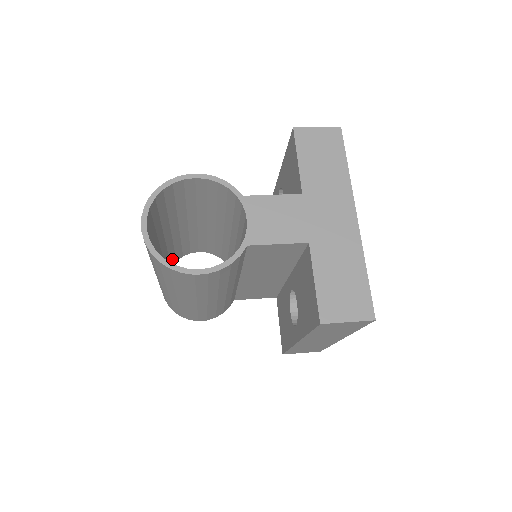
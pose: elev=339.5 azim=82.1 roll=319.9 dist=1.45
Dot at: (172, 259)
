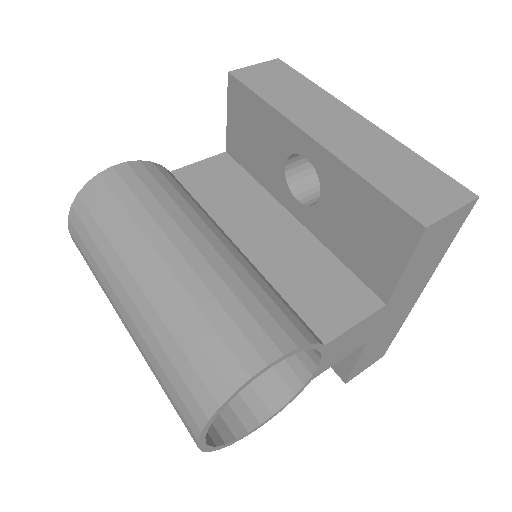
Dot at: occluded
